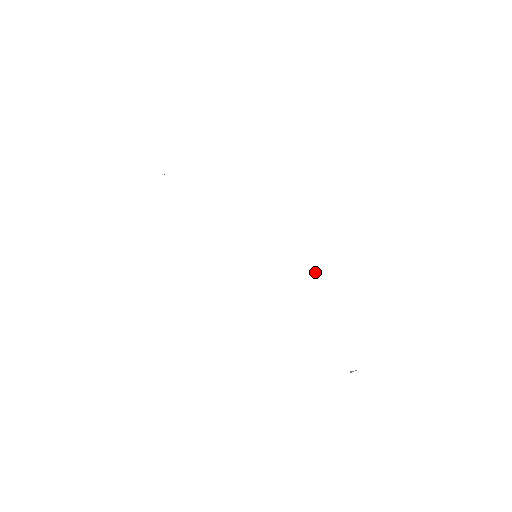
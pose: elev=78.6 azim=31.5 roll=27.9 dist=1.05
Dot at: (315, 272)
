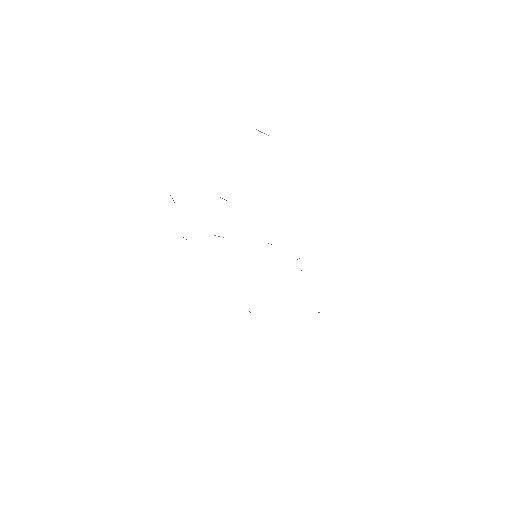
Dot at: occluded
